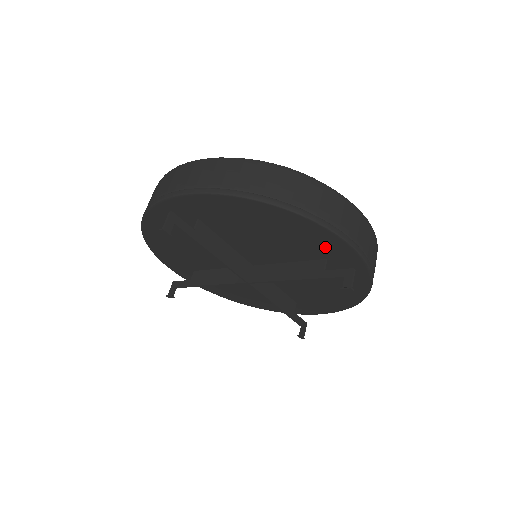
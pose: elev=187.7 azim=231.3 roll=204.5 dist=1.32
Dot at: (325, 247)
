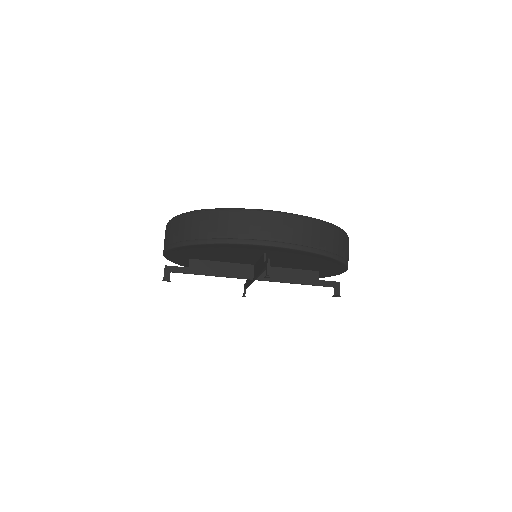
Dot at: (329, 269)
